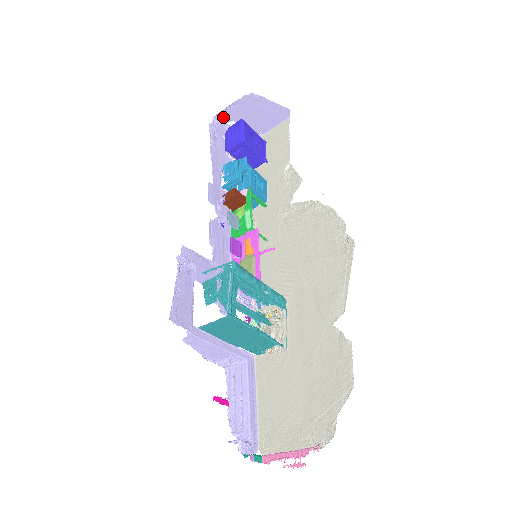
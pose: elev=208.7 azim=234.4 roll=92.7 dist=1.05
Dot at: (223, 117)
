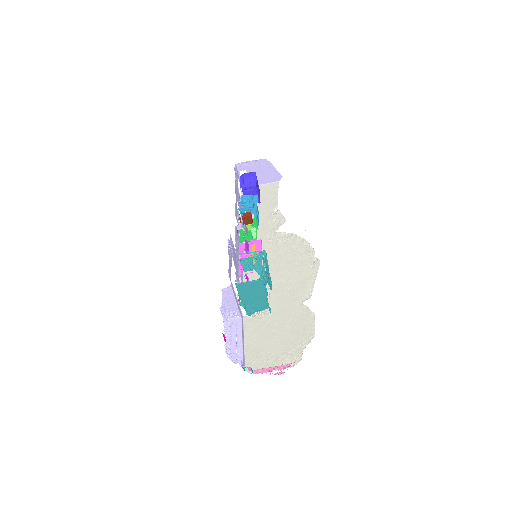
Dot at: (241, 166)
